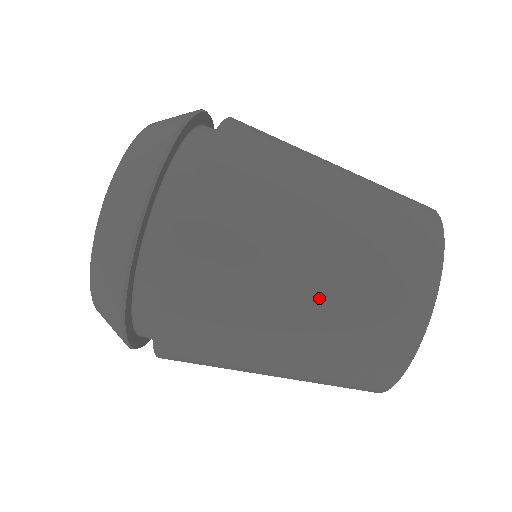
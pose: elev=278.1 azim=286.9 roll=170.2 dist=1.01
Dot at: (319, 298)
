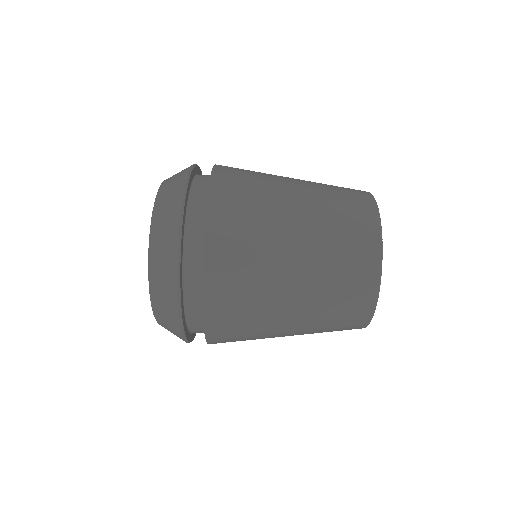
Dot at: (300, 331)
